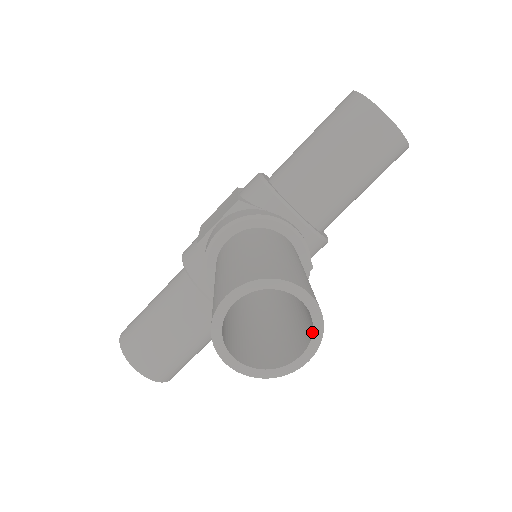
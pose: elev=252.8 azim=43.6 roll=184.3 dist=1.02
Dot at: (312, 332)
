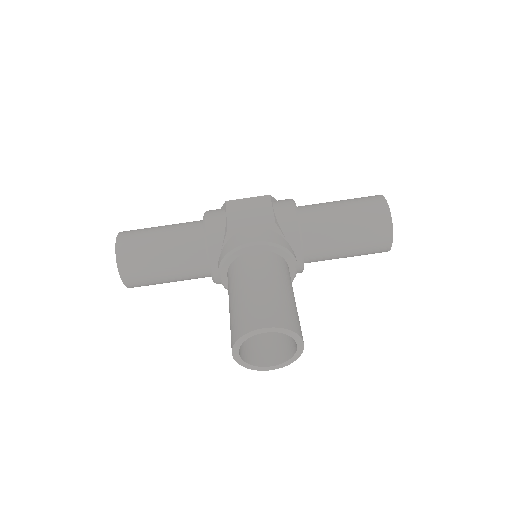
Dot at: (288, 360)
